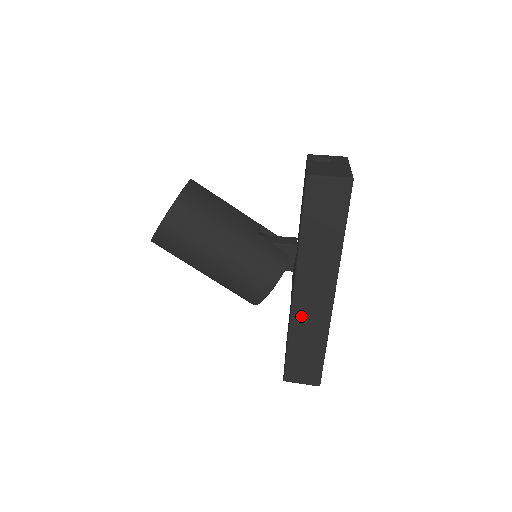
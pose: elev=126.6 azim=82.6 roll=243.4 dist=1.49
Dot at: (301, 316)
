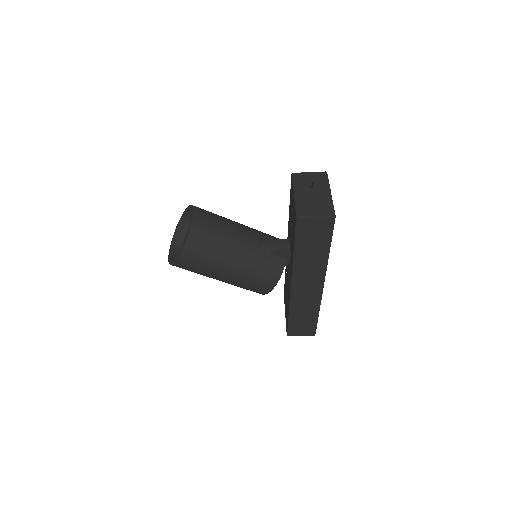
Dot at: (298, 300)
